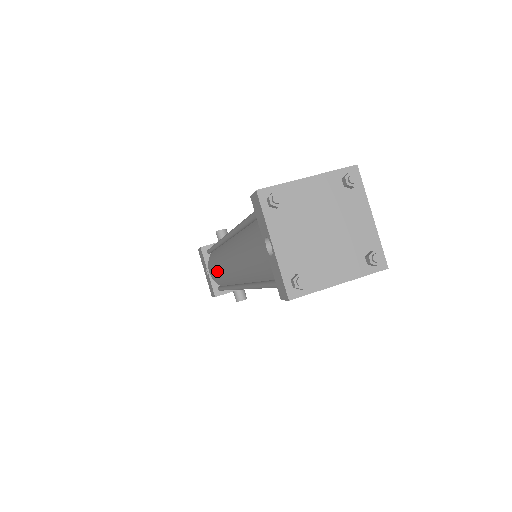
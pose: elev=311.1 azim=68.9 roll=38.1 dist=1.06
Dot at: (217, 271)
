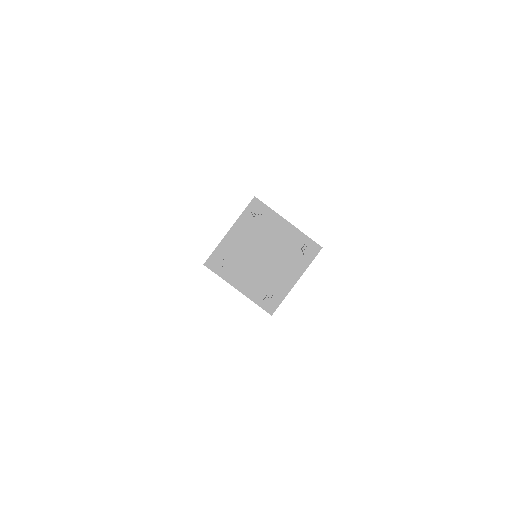
Dot at: occluded
